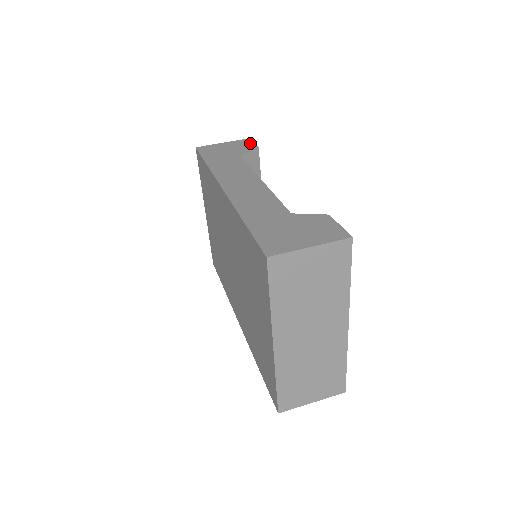
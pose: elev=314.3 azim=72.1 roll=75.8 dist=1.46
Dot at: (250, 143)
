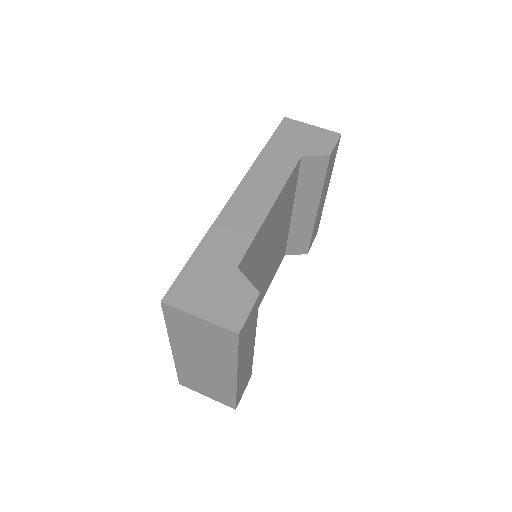
Dot at: (332, 143)
